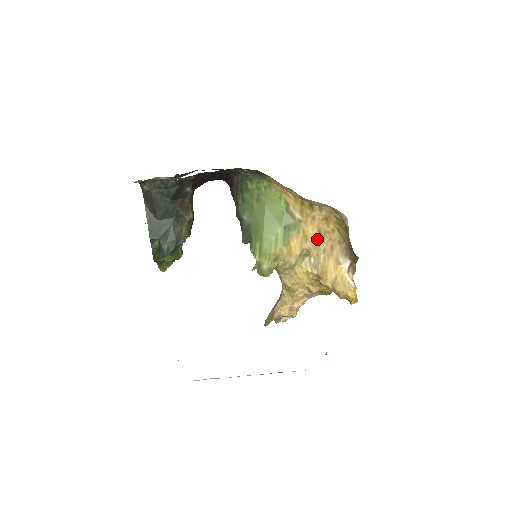
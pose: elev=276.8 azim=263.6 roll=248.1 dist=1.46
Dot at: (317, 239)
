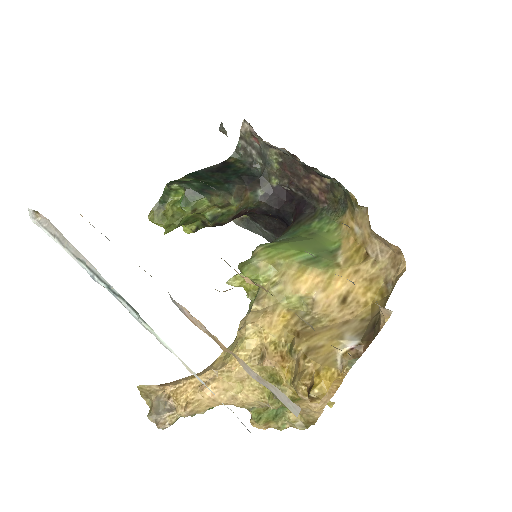
Dot at: (337, 301)
